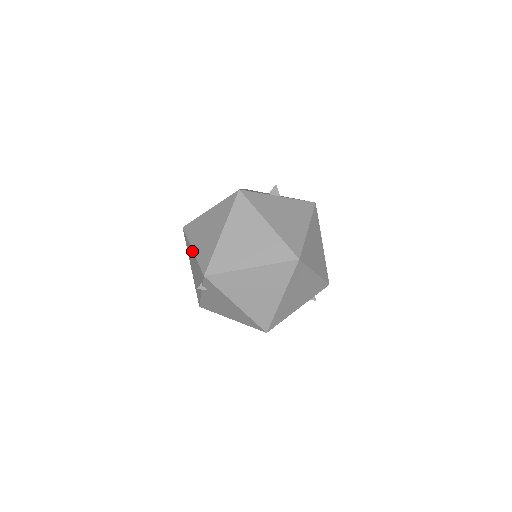
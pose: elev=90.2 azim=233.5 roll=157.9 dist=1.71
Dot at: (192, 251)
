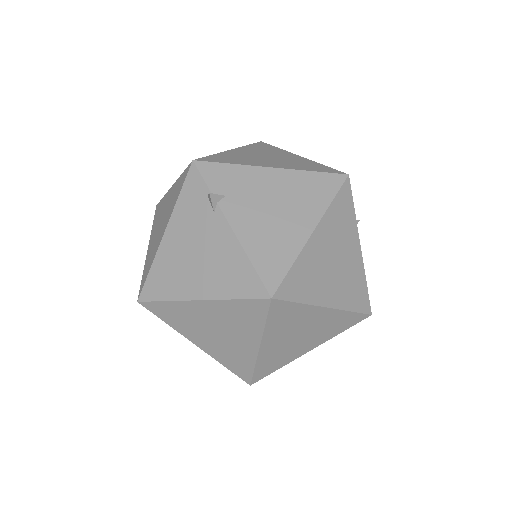
Dot at: (165, 237)
